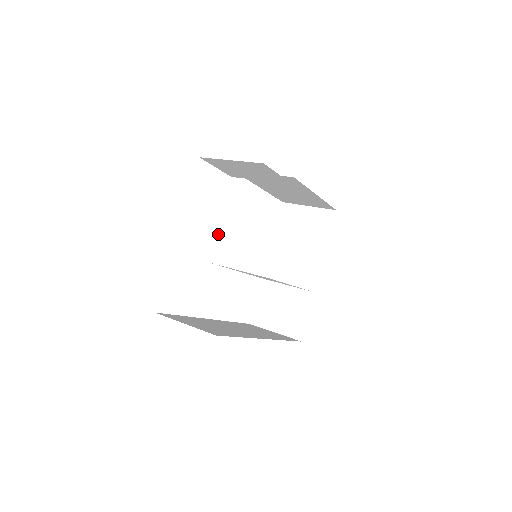
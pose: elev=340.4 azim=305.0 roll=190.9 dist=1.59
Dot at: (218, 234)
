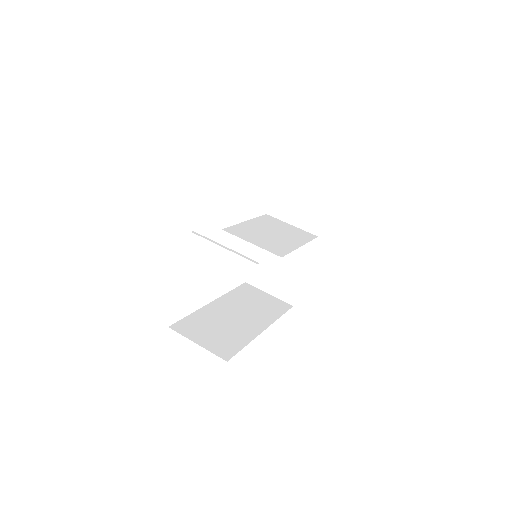
Dot at: (219, 238)
